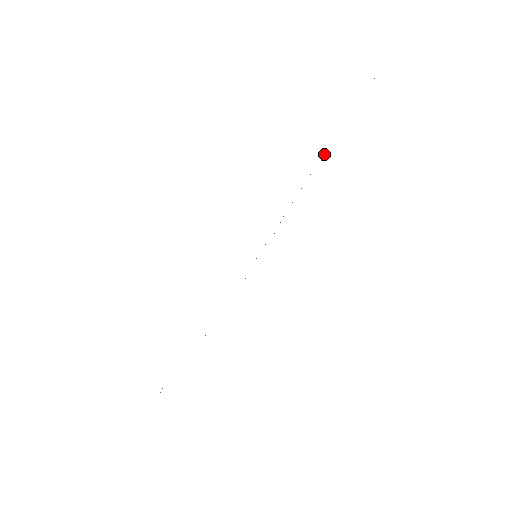
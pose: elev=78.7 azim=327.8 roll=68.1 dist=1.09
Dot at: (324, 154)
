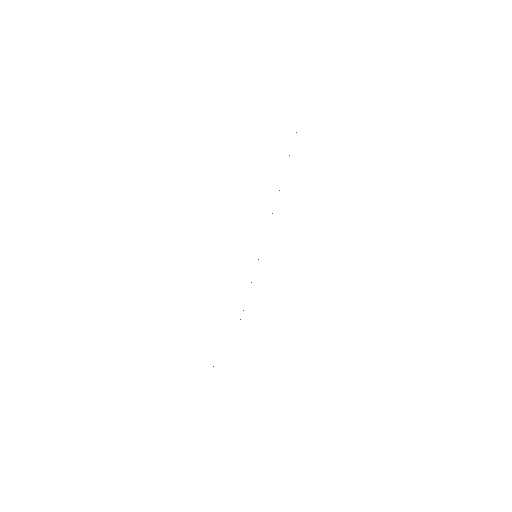
Dot at: occluded
